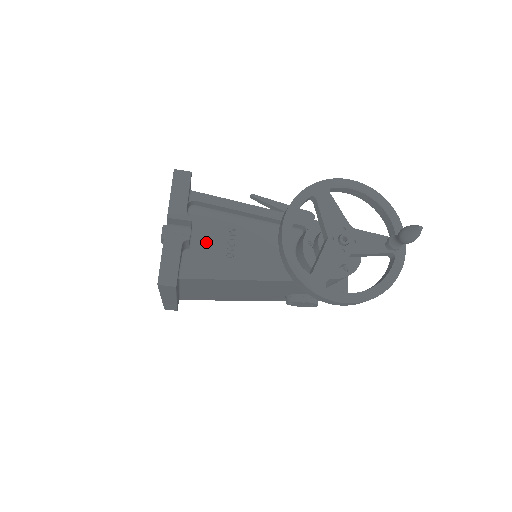
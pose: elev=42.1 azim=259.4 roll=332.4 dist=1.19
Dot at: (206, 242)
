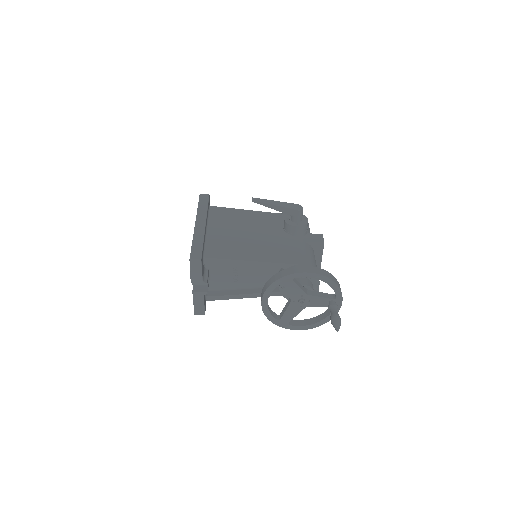
Dot at: (219, 275)
